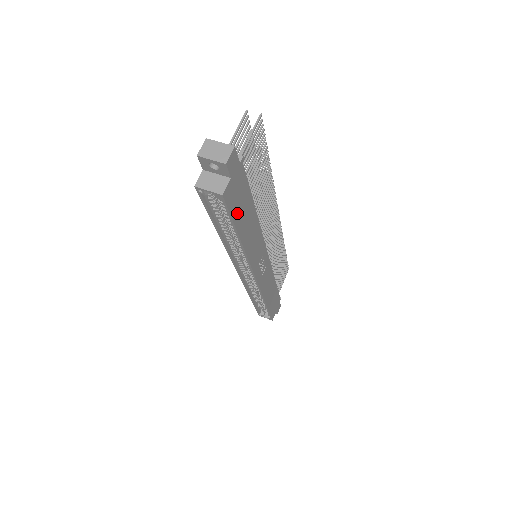
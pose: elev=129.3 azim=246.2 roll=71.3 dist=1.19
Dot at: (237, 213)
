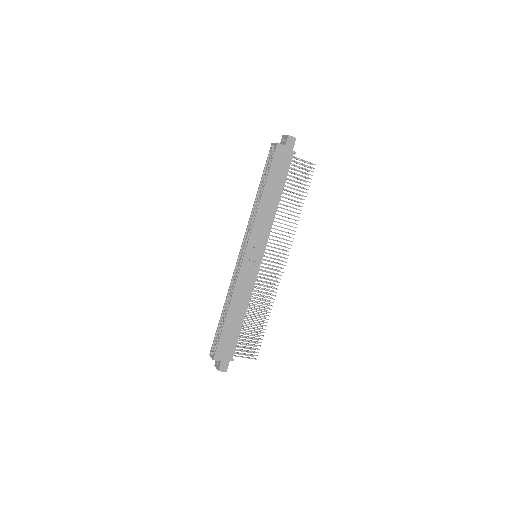
Dot at: (274, 170)
